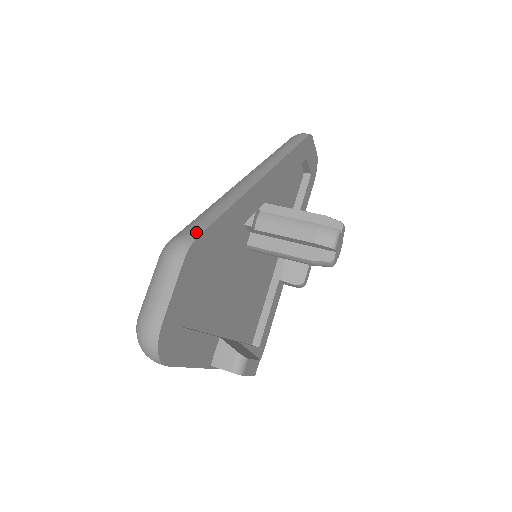
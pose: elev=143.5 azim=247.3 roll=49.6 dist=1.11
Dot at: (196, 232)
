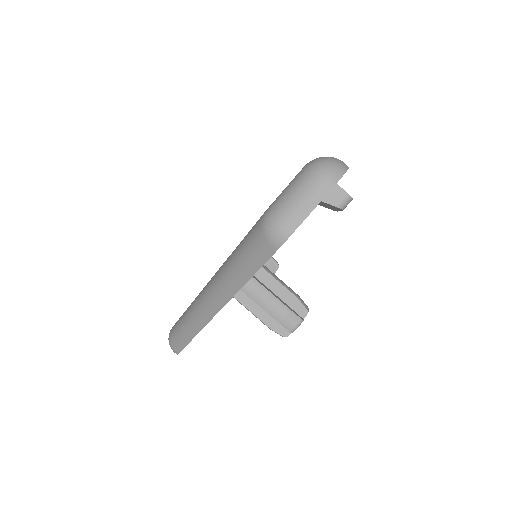
Dot at: (177, 350)
